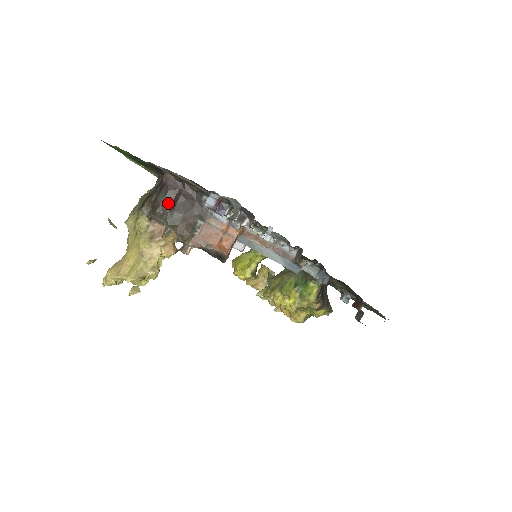
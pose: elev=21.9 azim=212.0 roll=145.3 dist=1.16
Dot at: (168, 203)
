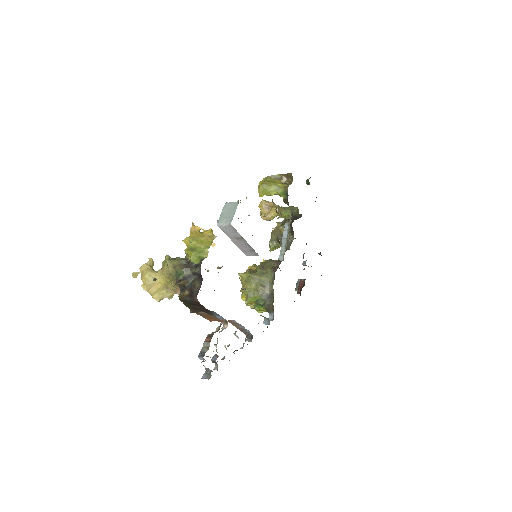
Dot at: (191, 304)
